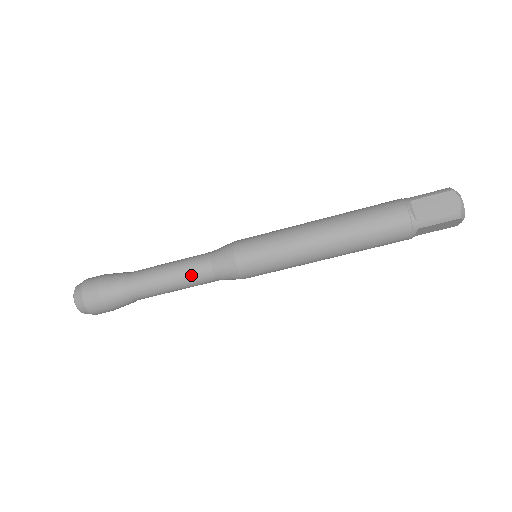
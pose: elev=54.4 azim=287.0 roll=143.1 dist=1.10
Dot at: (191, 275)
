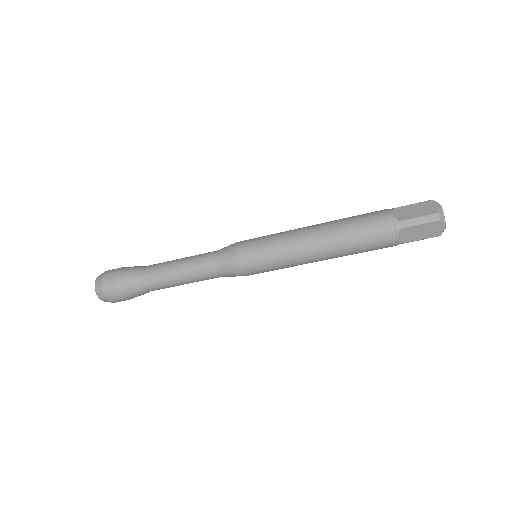
Dot at: (196, 264)
